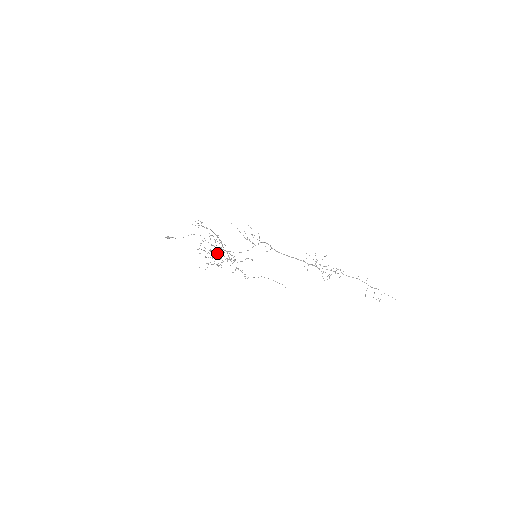
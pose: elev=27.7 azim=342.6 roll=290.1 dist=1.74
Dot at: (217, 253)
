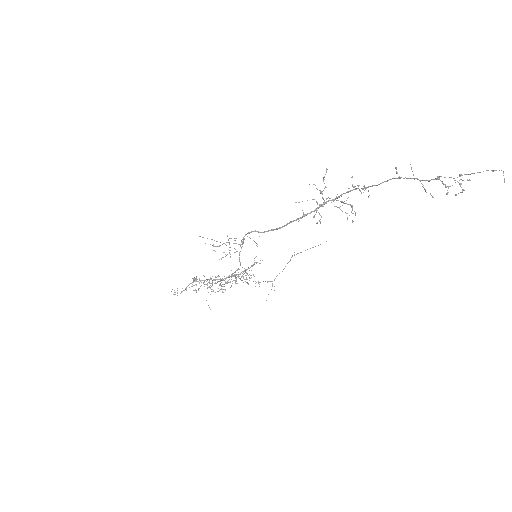
Dot at: (227, 283)
